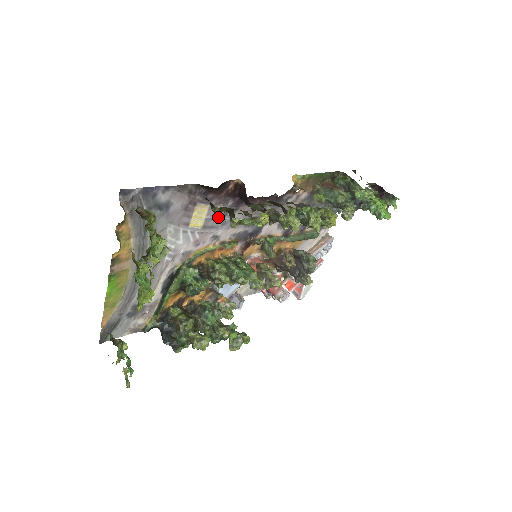
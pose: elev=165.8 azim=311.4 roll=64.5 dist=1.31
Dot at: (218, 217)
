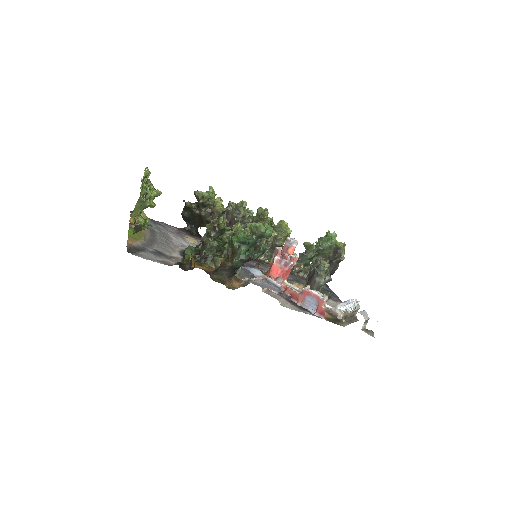
Dot at: occluded
